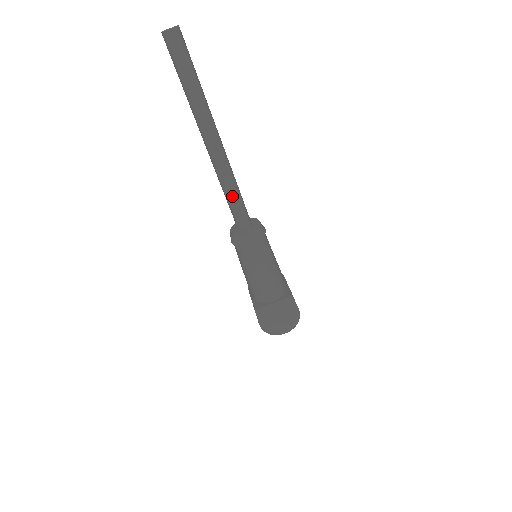
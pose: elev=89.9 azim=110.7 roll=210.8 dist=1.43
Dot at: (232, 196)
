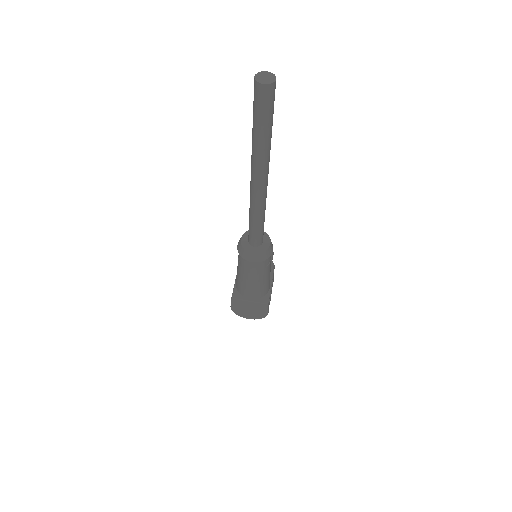
Dot at: (255, 223)
